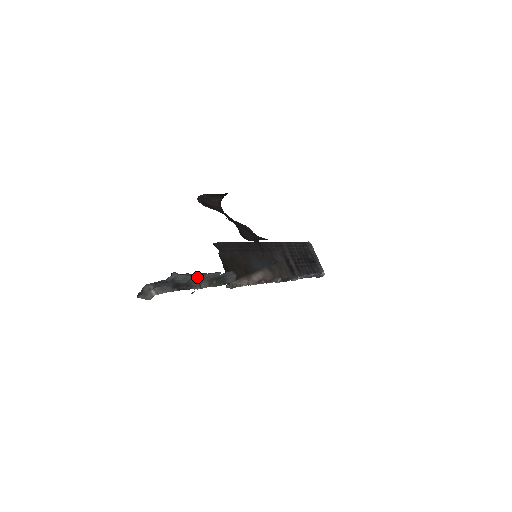
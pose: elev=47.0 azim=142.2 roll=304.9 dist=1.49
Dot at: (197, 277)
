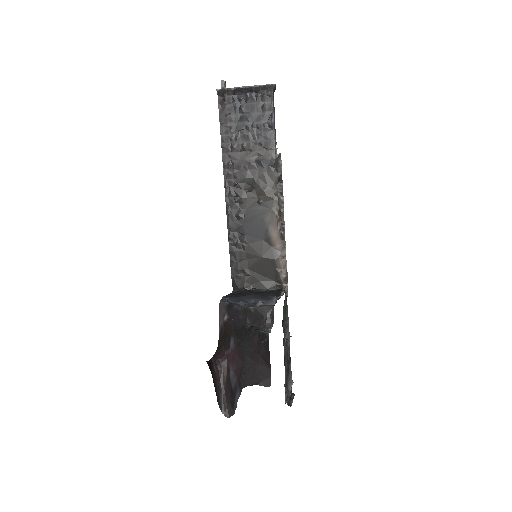
Dot at: occluded
